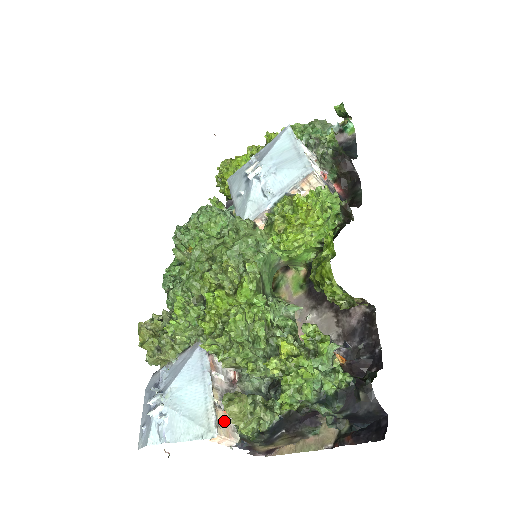
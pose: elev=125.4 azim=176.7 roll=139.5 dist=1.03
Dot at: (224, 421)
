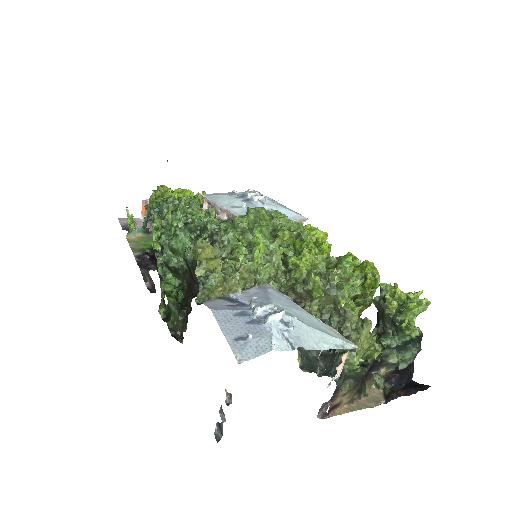
Dot at: occluded
